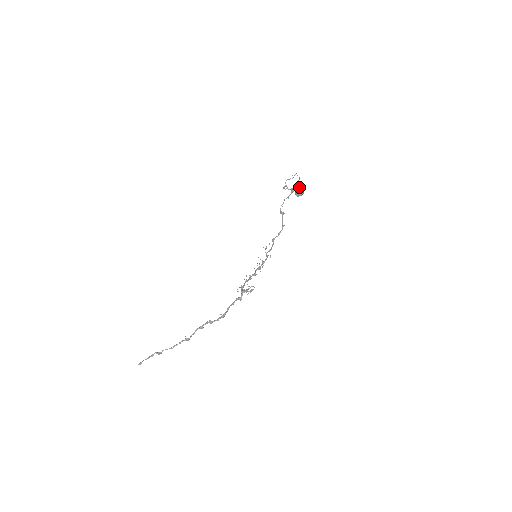
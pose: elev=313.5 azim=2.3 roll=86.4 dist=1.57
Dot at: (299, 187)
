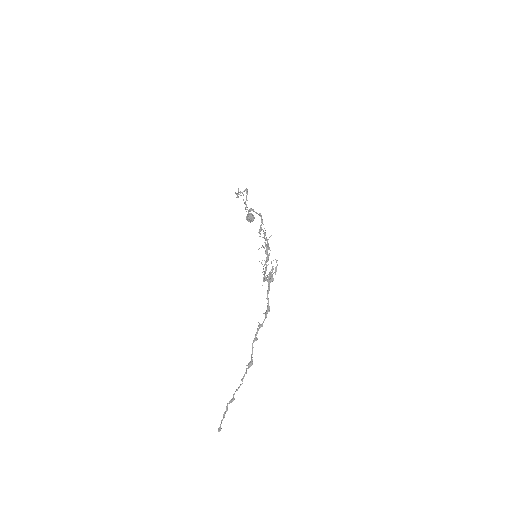
Dot at: (247, 214)
